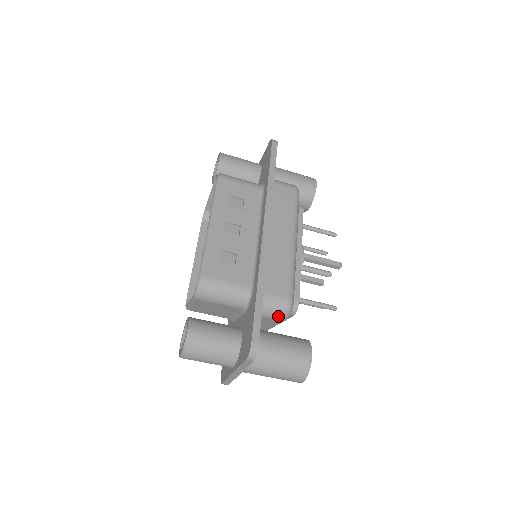
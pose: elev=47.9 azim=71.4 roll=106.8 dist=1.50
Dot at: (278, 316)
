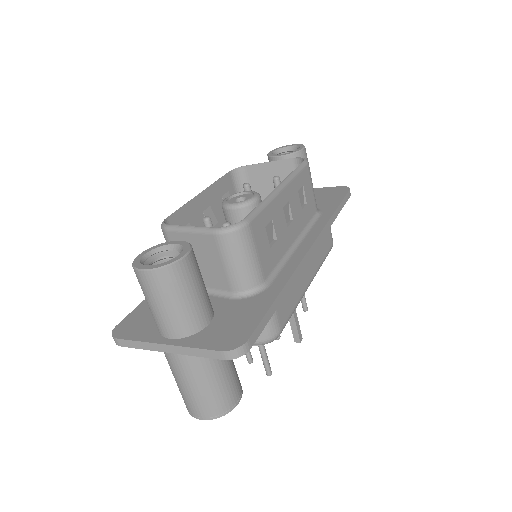
Dot at: occluded
